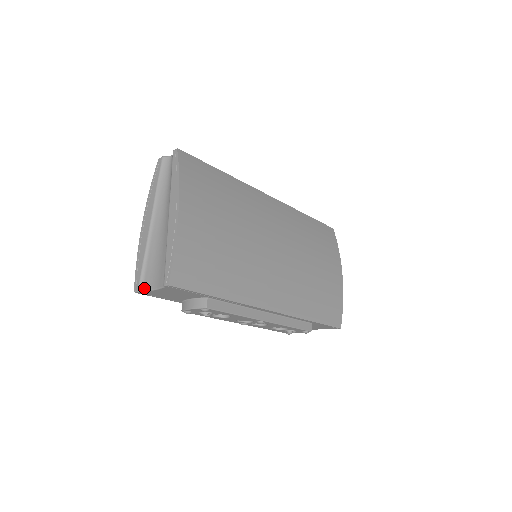
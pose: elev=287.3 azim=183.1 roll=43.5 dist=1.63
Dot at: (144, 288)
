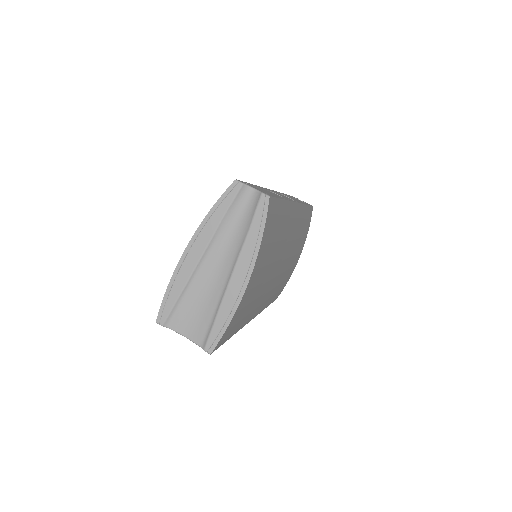
Dot at: (171, 326)
